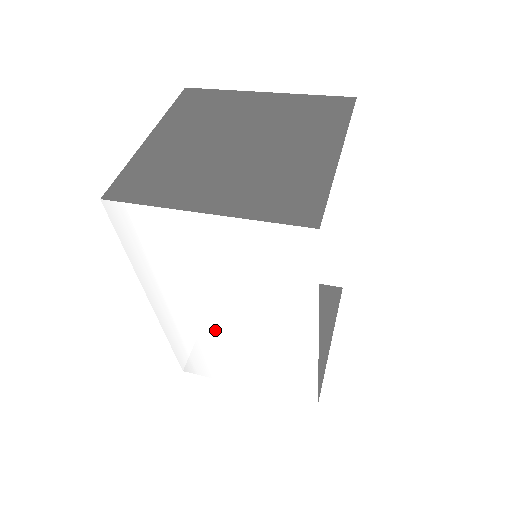
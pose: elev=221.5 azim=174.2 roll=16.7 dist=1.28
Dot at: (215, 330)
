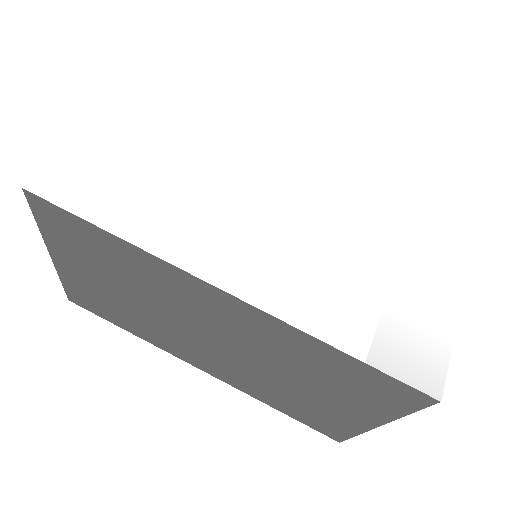
Dot at: (297, 231)
